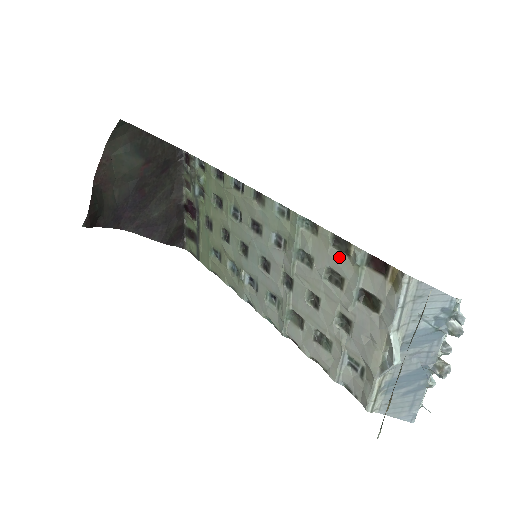
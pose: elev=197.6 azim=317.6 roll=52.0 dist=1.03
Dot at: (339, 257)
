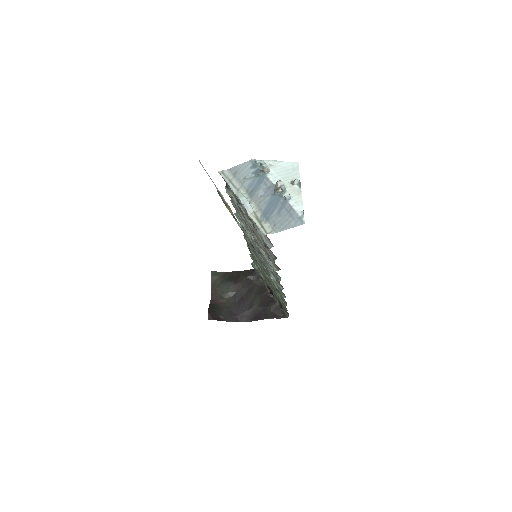
Dot at: (234, 203)
